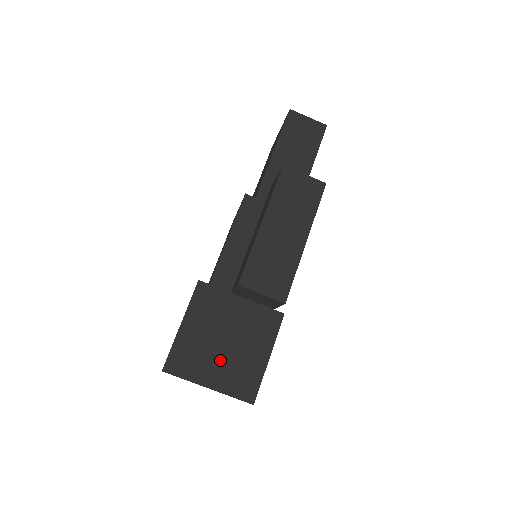
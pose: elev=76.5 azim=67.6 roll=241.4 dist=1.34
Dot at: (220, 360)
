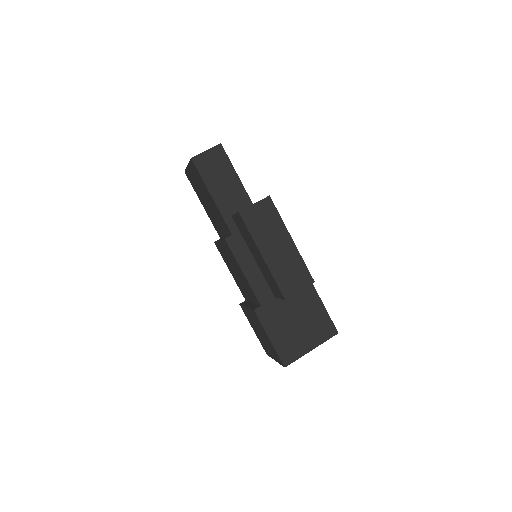
Dot at: (304, 333)
